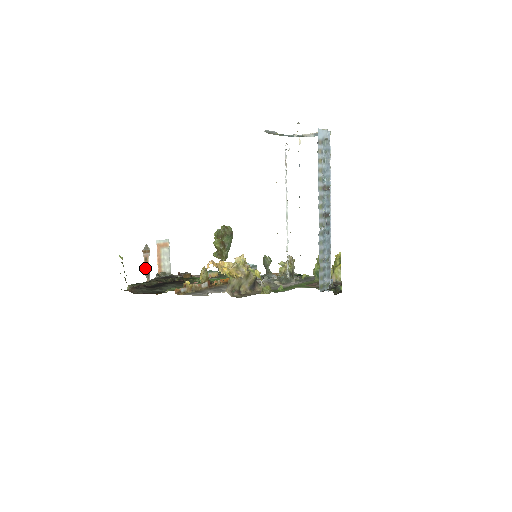
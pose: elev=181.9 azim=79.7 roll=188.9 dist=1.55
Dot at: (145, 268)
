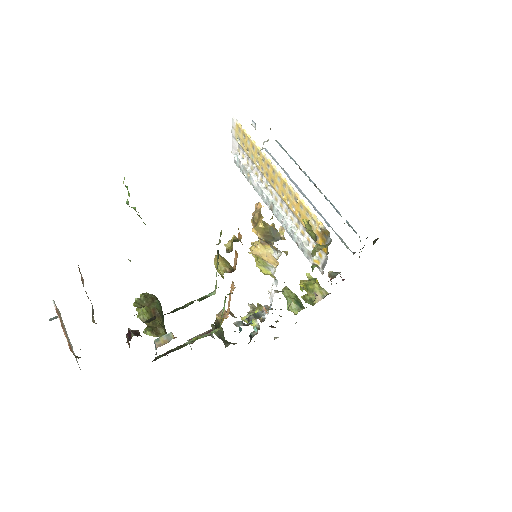
Dot at: occluded
